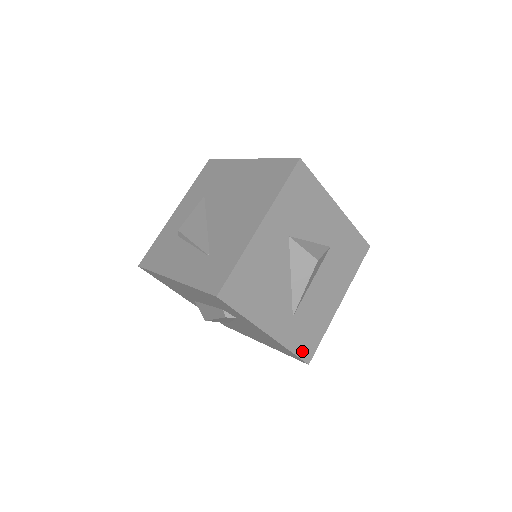
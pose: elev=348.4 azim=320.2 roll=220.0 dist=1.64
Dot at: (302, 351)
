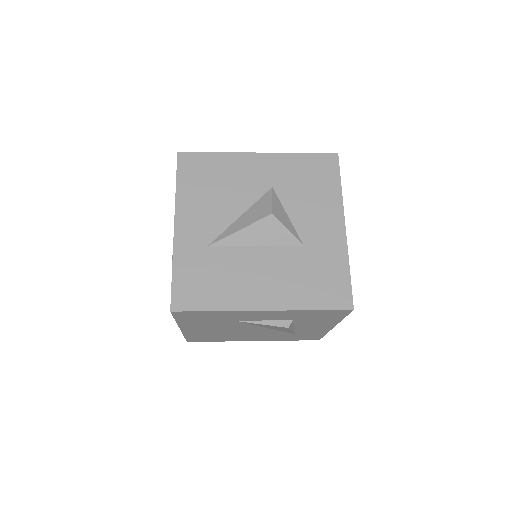
Dot at: (180, 288)
